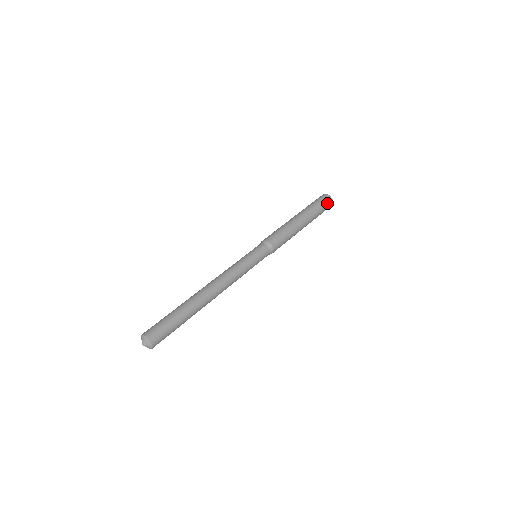
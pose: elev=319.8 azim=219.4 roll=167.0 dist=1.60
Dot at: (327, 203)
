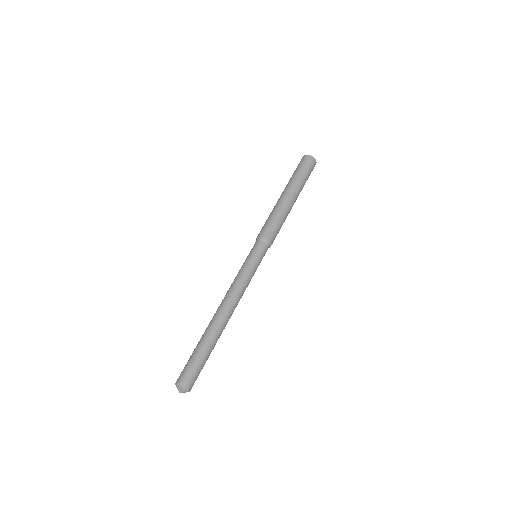
Dot at: (312, 169)
